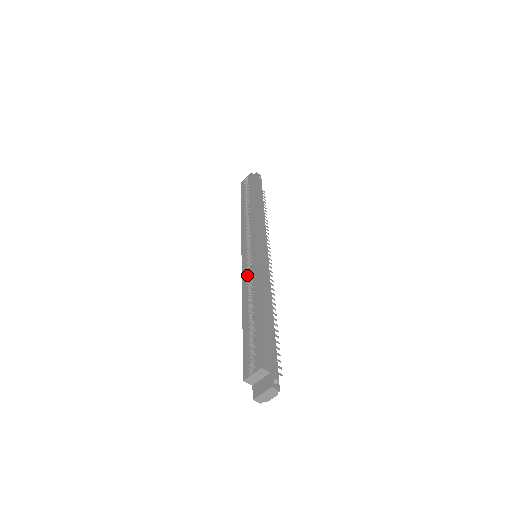
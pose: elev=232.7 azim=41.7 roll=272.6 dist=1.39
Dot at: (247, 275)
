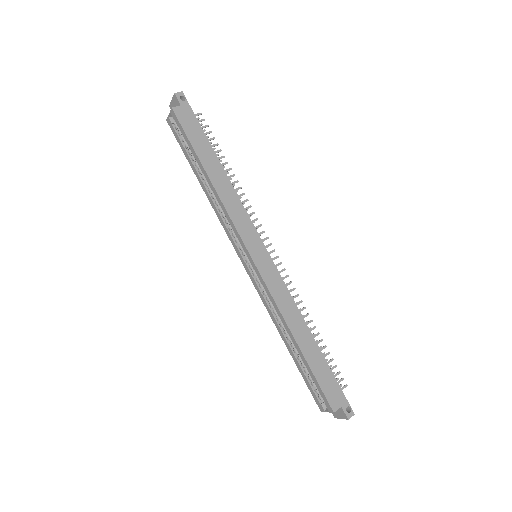
Dot at: (263, 294)
